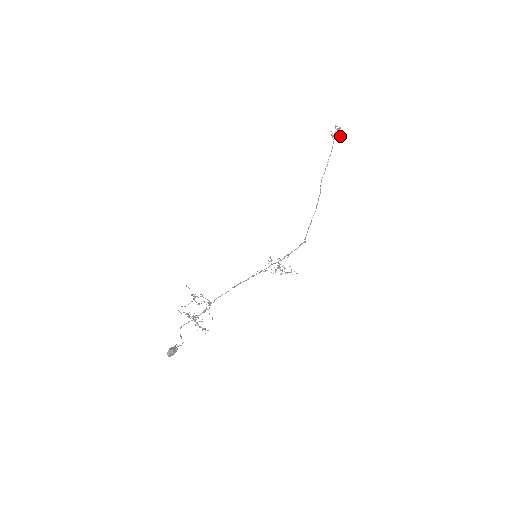
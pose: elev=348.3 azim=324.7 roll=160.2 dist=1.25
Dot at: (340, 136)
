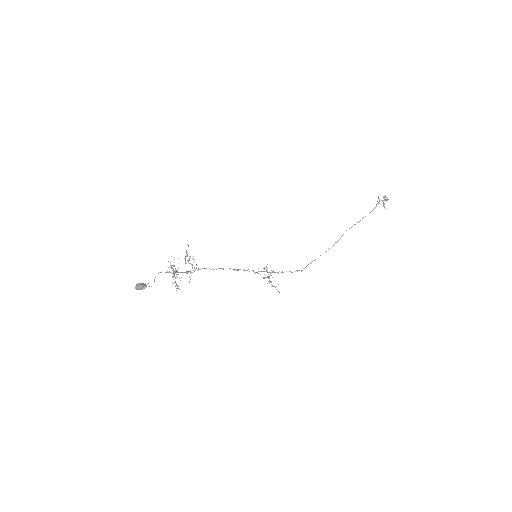
Dot at: (383, 206)
